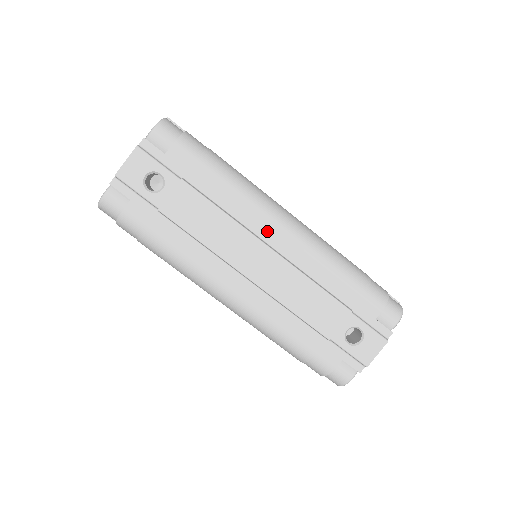
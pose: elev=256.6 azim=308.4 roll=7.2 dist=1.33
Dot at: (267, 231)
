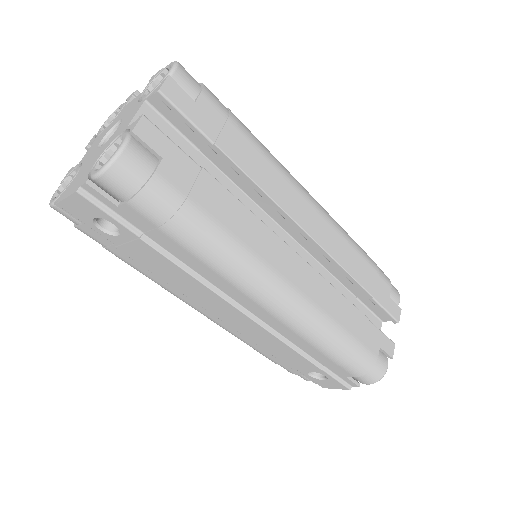
Dot at: (245, 301)
